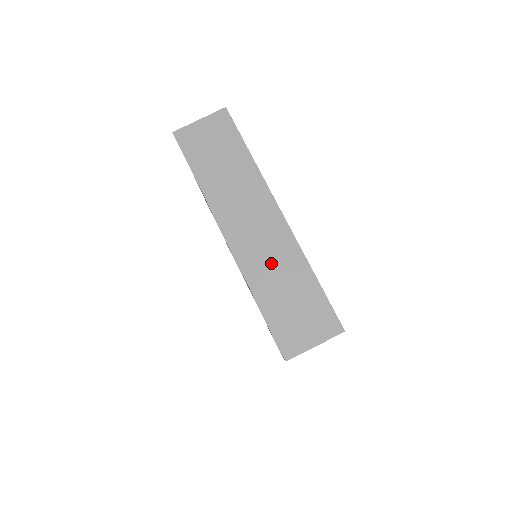
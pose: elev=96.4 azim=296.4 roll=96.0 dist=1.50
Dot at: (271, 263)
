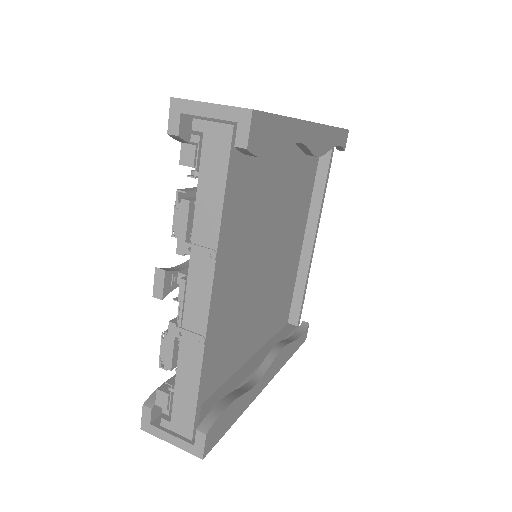
Dot at: occluded
